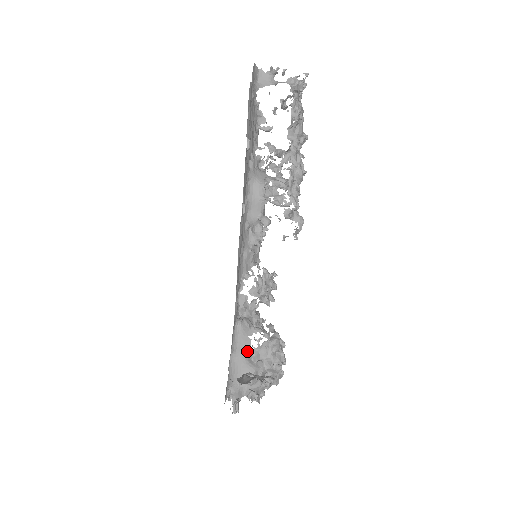
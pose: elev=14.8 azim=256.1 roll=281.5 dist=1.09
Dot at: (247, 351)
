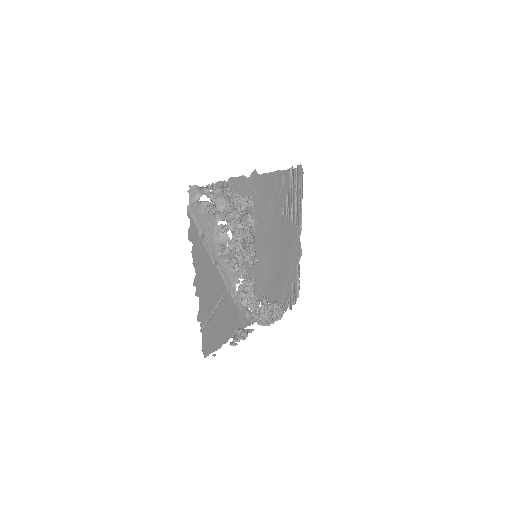
Dot at: (250, 311)
